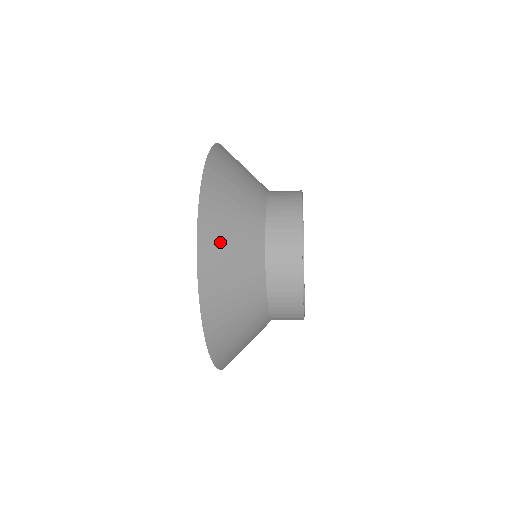
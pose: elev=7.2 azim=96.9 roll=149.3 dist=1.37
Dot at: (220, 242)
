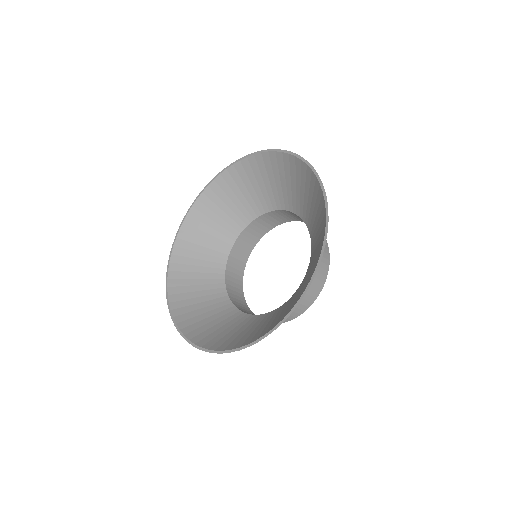
Dot at: occluded
